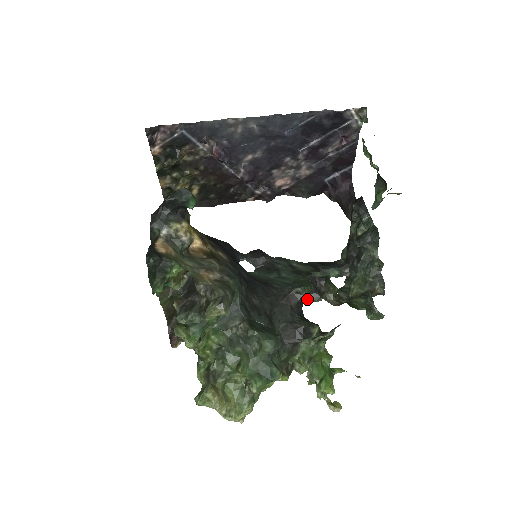
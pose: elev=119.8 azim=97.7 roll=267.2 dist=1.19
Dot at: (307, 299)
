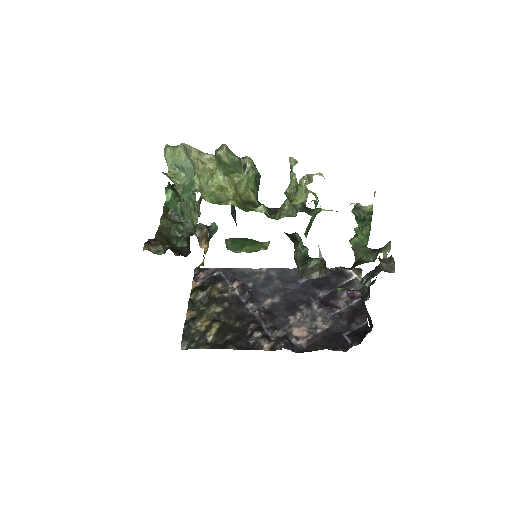
Dot at: (304, 265)
